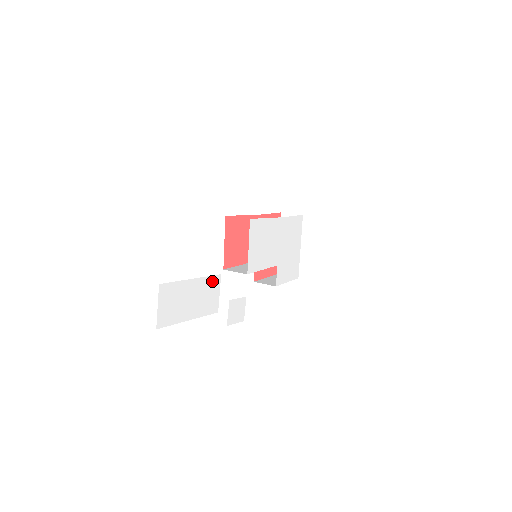
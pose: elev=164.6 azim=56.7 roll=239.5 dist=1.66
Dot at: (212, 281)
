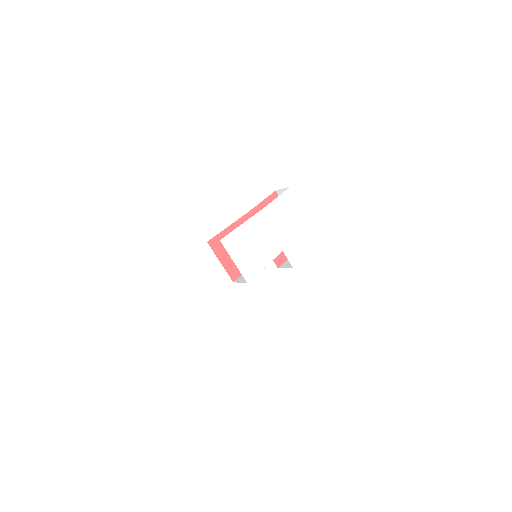
Dot at: (208, 314)
